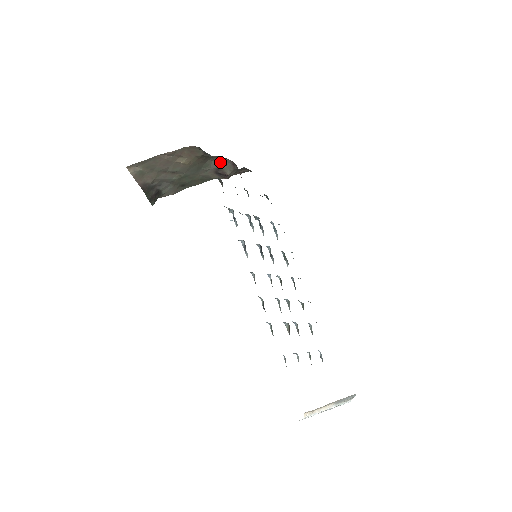
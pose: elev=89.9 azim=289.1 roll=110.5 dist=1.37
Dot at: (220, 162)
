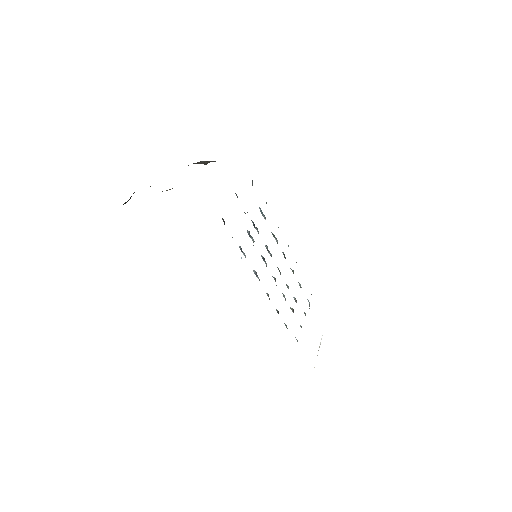
Dot at: (198, 162)
